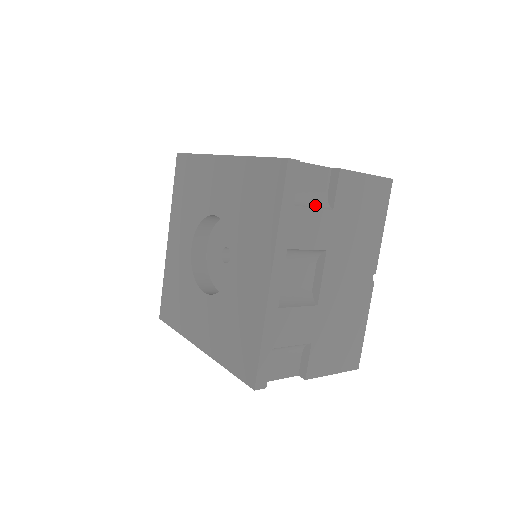
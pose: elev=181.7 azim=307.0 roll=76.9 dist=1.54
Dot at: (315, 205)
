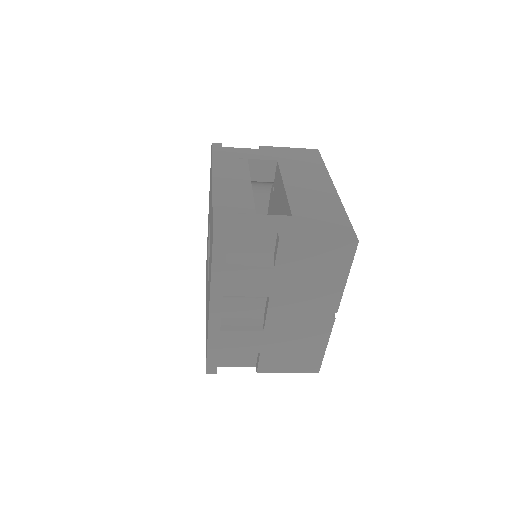
Dot at: (254, 264)
